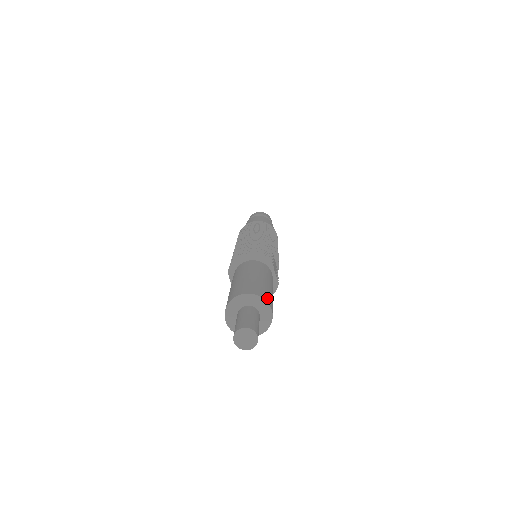
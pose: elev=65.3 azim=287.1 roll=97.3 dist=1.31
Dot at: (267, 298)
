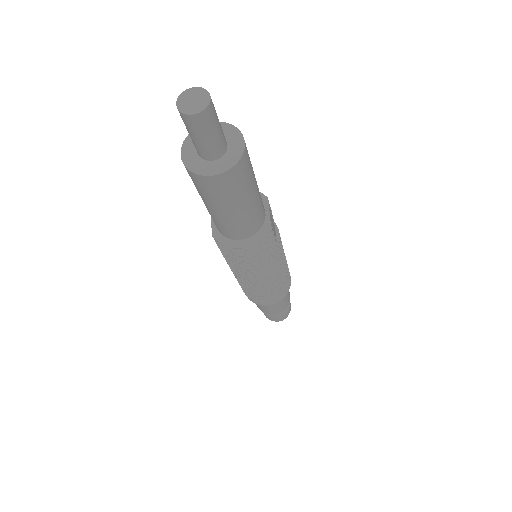
Dot at: occluded
